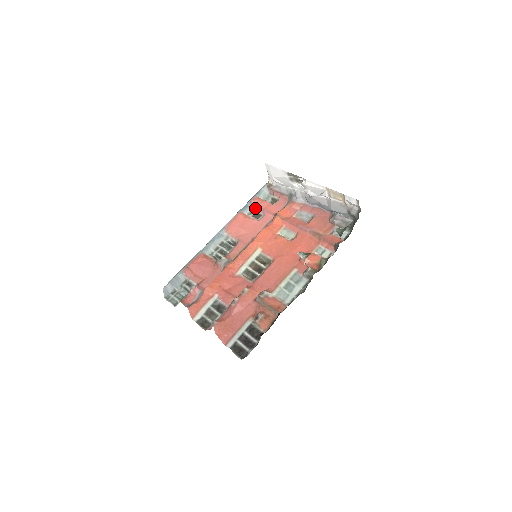
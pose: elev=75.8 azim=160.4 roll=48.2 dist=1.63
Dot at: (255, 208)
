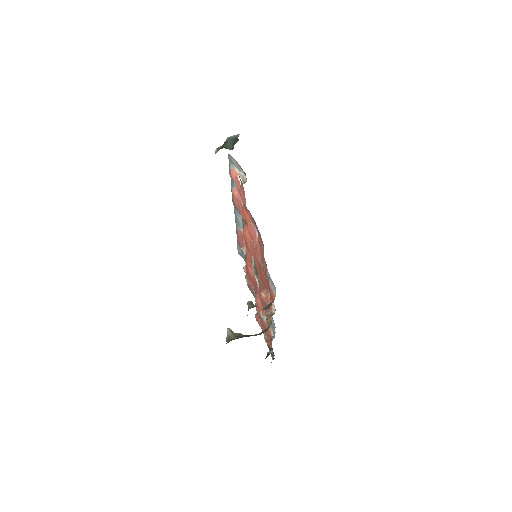
Dot at: occluded
